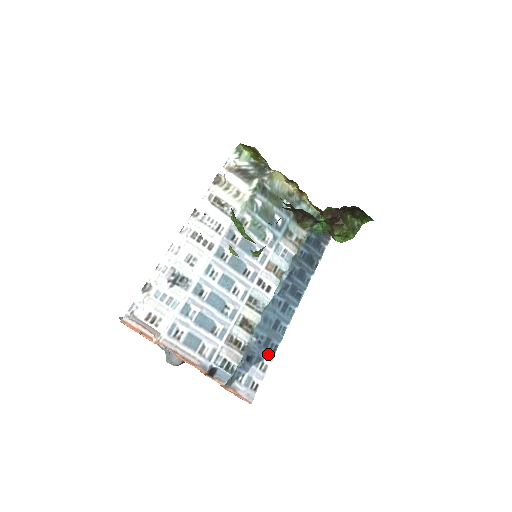
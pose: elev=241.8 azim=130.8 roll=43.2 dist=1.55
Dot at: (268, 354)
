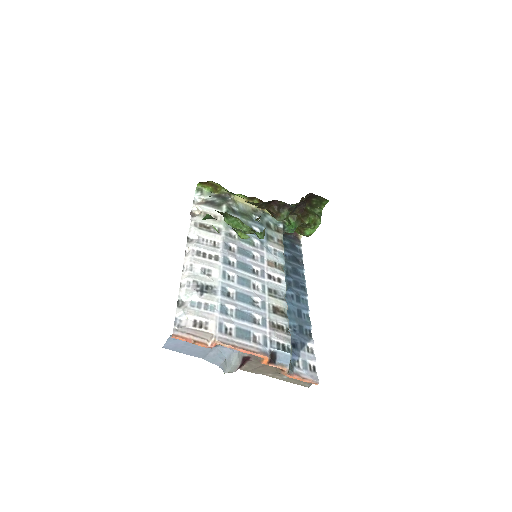
Dot at: (307, 338)
